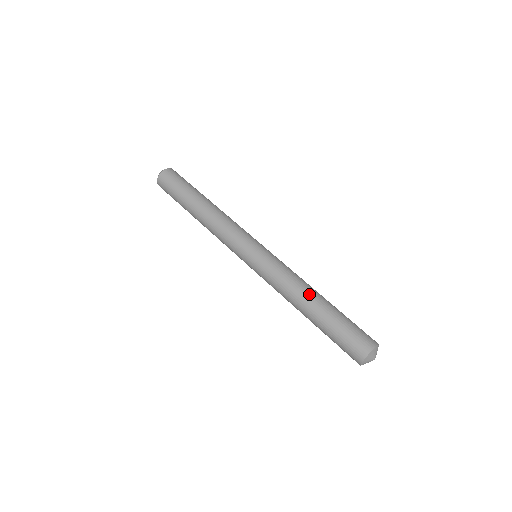
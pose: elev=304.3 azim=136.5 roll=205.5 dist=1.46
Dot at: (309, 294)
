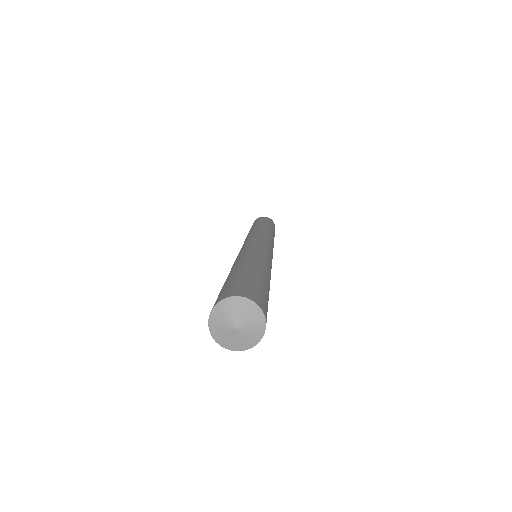
Dot at: (259, 261)
